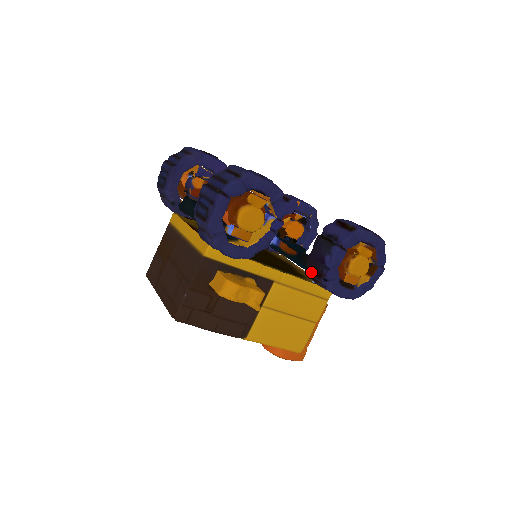
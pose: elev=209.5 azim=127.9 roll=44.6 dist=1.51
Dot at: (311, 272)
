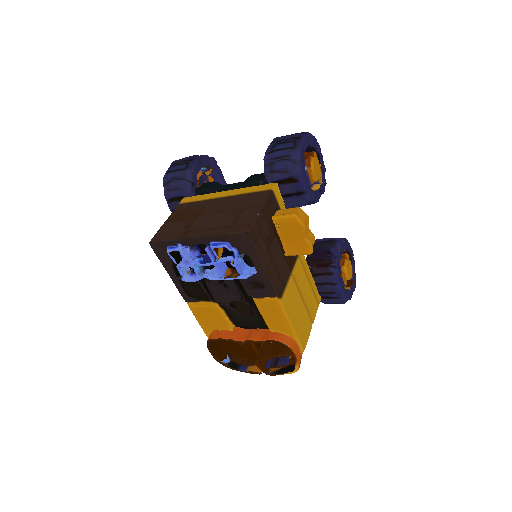
Dot at: (314, 267)
